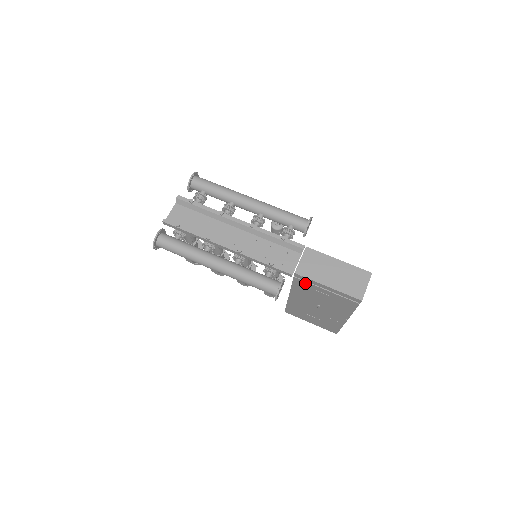
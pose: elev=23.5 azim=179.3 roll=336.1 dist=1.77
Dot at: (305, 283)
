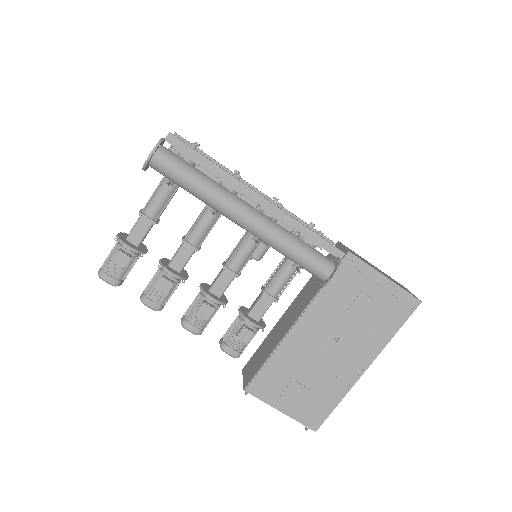
Dot at: (352, 275)
